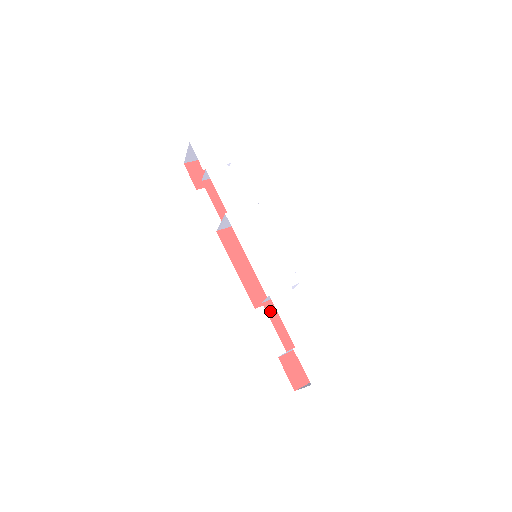
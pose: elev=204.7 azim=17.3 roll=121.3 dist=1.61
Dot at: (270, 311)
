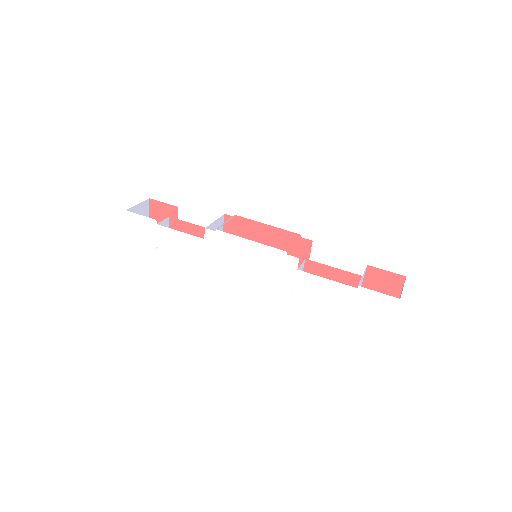
Dot at: occluded
